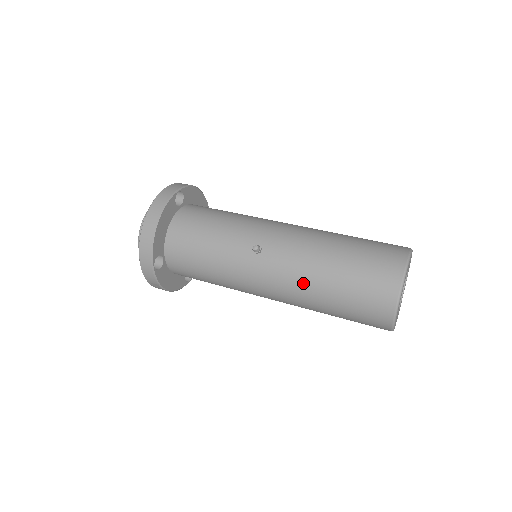
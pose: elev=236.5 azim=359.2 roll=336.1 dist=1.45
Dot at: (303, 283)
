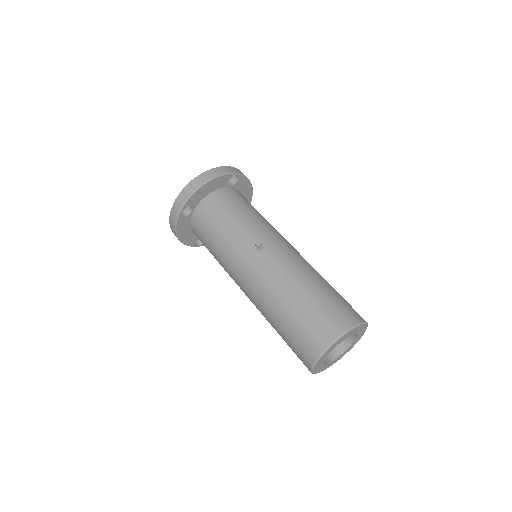
Dot at: (273, 290)
